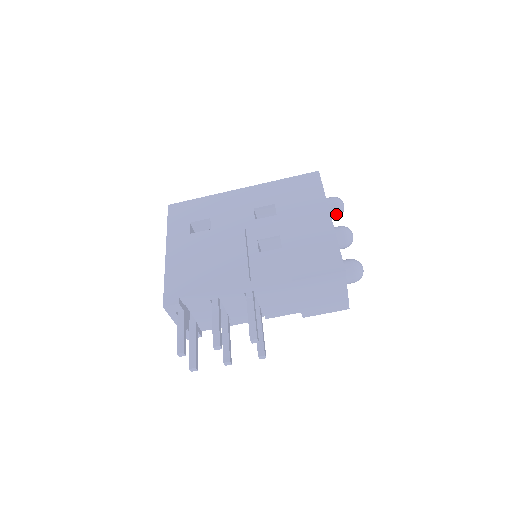
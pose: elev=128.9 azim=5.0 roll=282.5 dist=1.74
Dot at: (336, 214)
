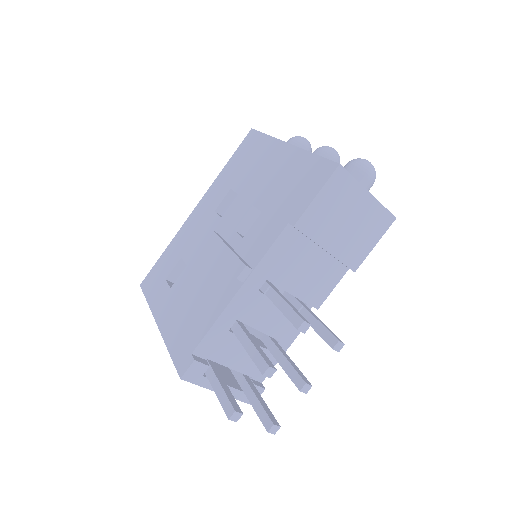
Dot at: occluded
